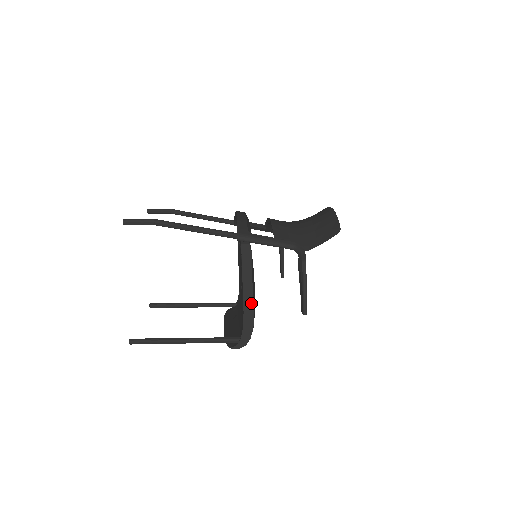
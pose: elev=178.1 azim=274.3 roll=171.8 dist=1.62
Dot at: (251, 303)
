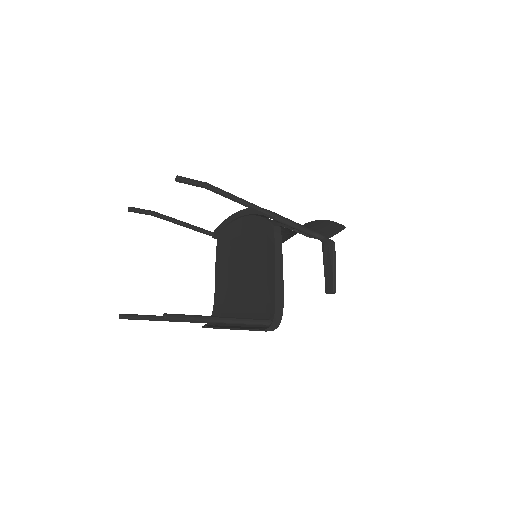
Dot at: (281, 284)
